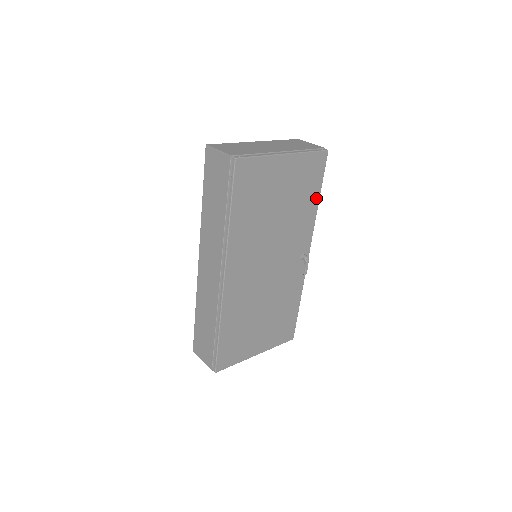
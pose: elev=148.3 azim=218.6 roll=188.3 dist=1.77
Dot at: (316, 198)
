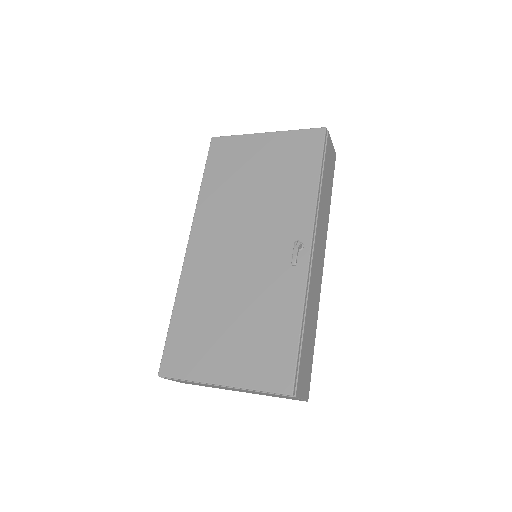
Dot at: (314, 176)
